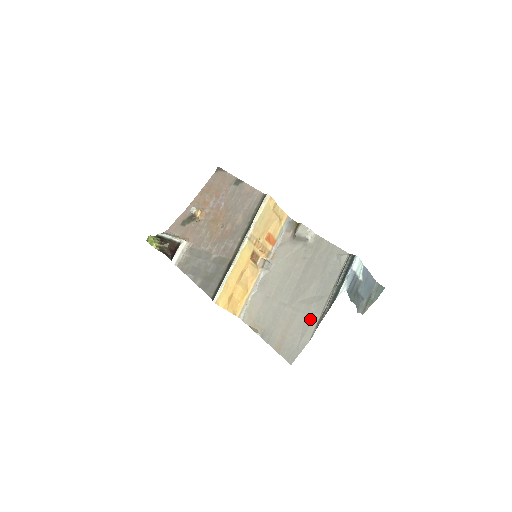
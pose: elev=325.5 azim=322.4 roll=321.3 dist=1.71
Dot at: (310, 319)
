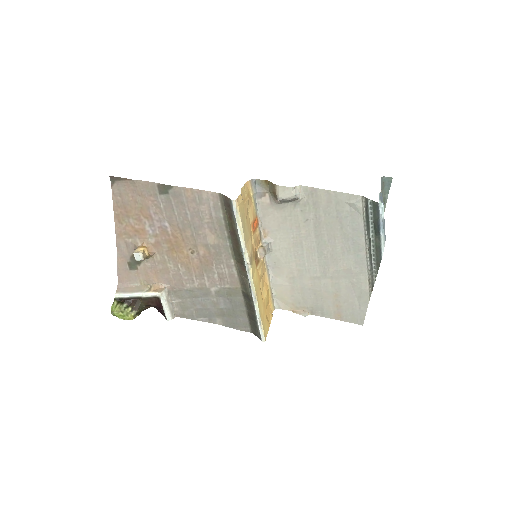
Dot at: (358, 282)
